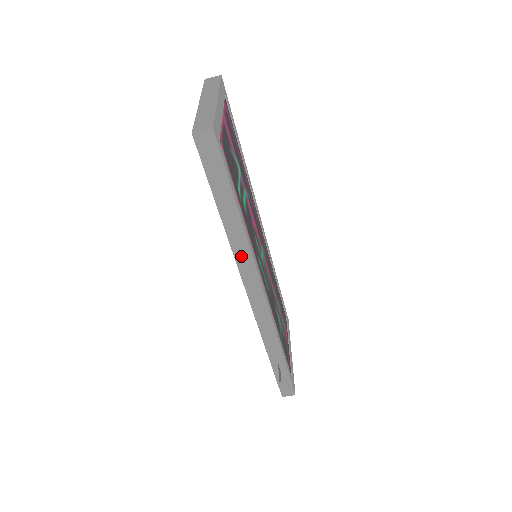
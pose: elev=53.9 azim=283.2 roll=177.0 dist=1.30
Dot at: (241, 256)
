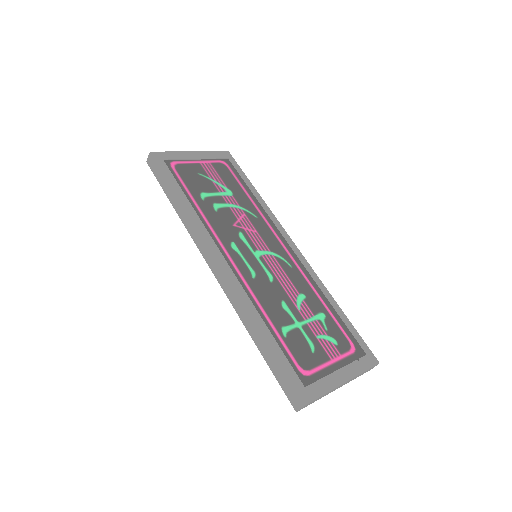
Dot at: (192, 231)
